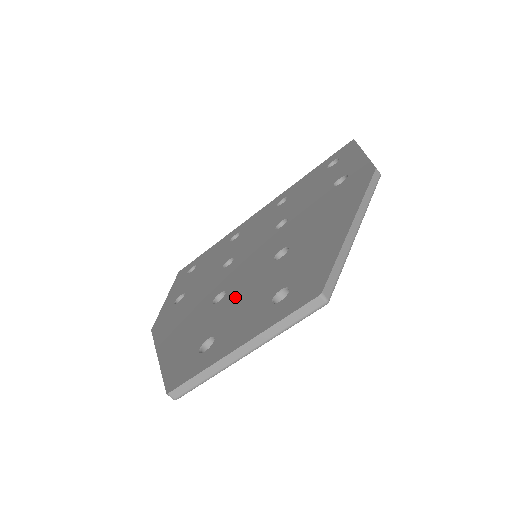
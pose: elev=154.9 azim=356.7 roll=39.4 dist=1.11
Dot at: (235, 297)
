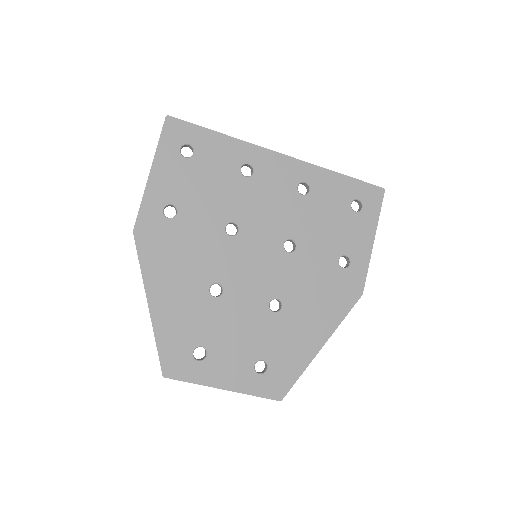
Dot at: (230, 316)
